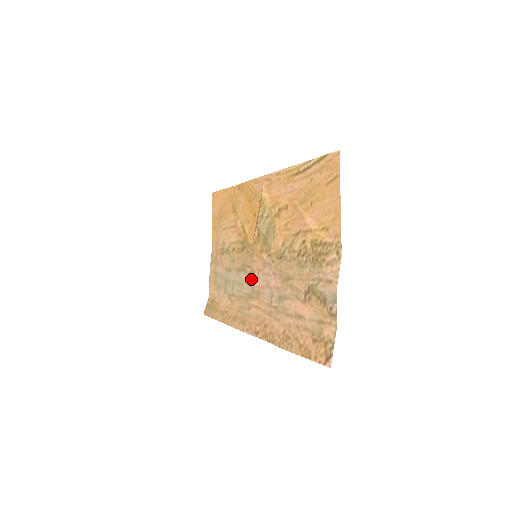
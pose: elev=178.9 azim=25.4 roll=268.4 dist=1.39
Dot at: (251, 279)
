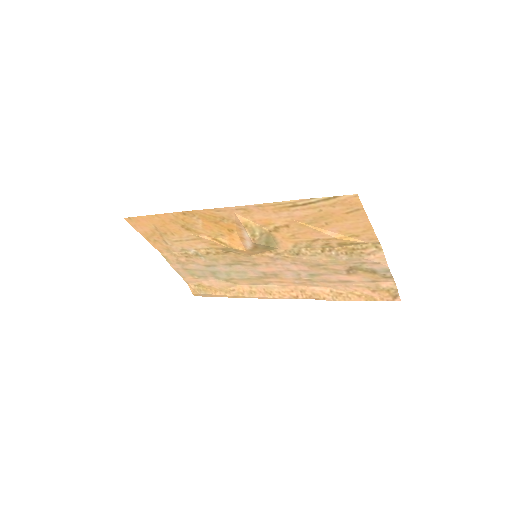
Dot at: (257, 269)
